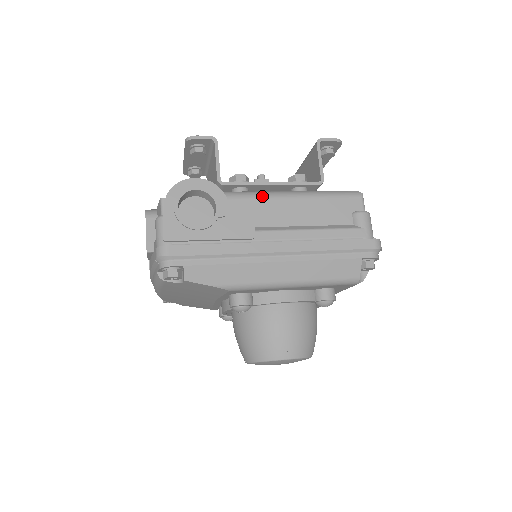
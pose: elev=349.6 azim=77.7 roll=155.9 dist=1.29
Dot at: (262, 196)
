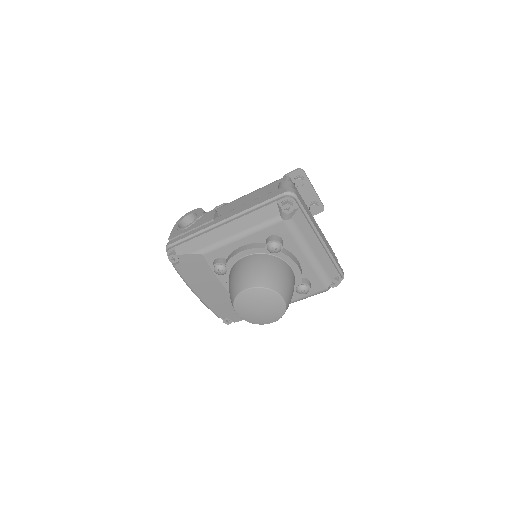
Dot at: (227, 204)
